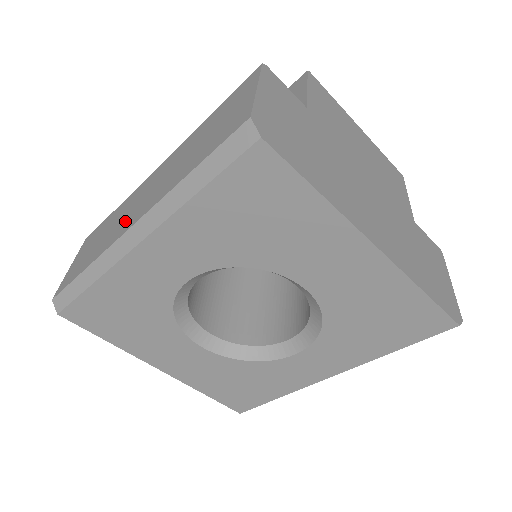
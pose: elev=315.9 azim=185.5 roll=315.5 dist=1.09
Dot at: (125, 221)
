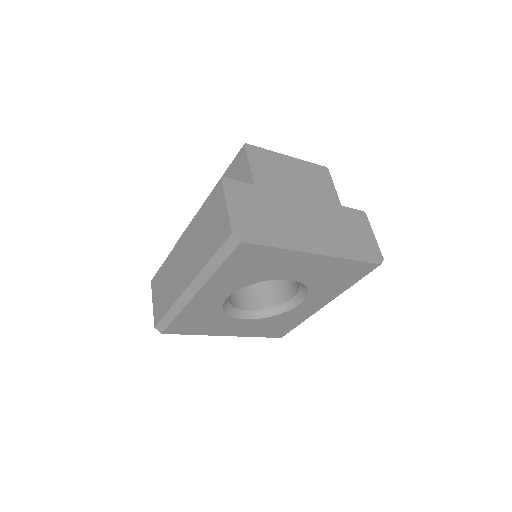
Dot at: (180, 279)
